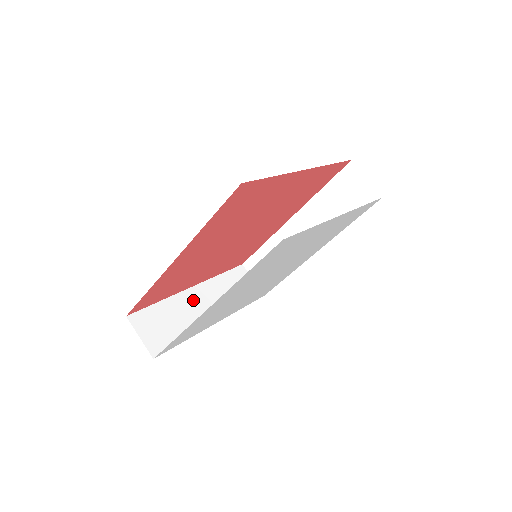
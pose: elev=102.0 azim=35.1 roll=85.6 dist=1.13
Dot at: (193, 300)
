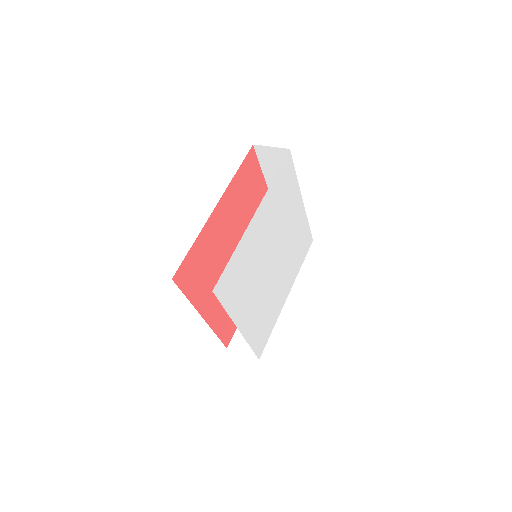
Dot at: occluded
